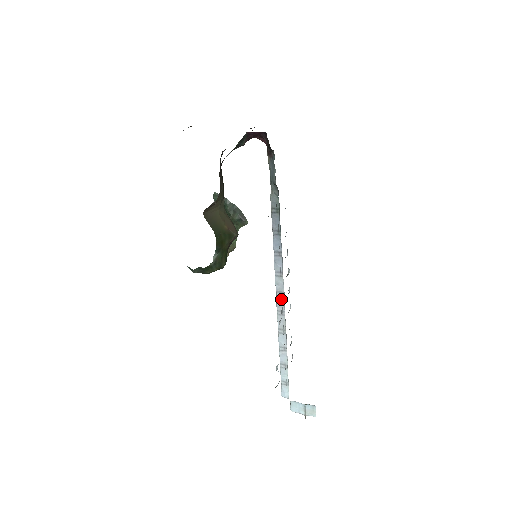
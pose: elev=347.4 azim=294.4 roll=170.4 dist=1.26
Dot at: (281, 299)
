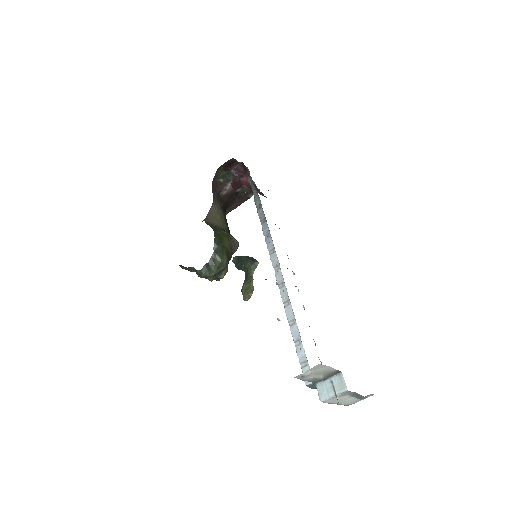
Dot at: (279, 272)
